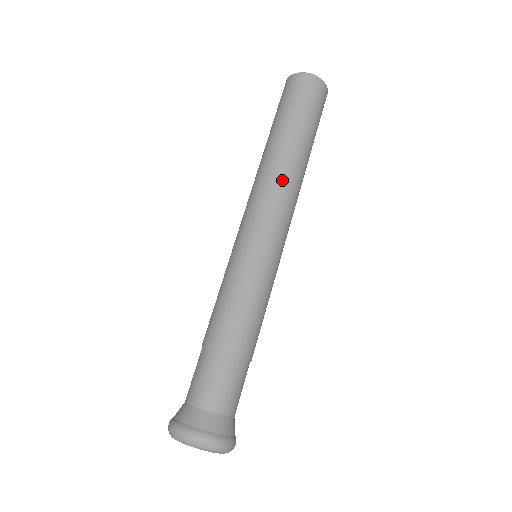
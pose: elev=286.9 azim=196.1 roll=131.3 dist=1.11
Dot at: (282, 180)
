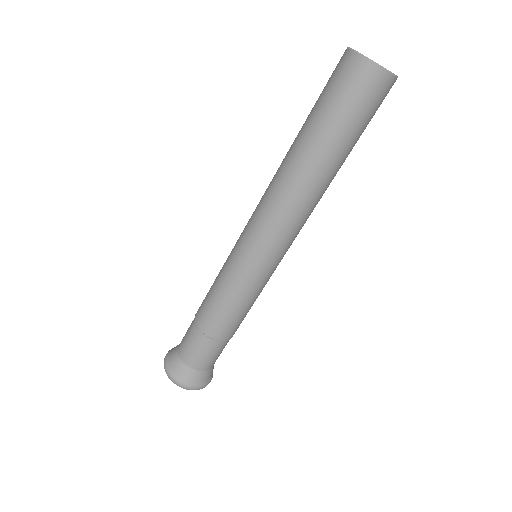
Dot at: (306, 208)
